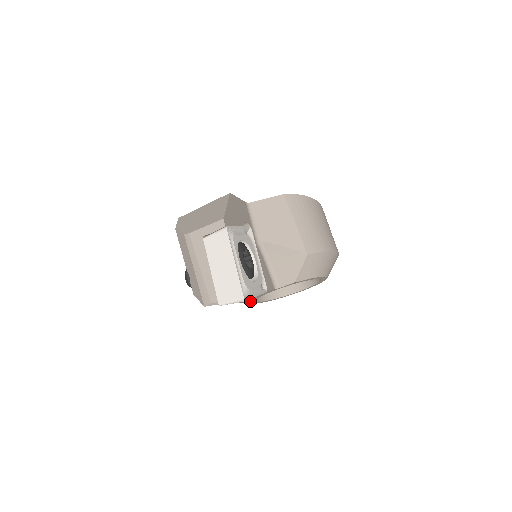
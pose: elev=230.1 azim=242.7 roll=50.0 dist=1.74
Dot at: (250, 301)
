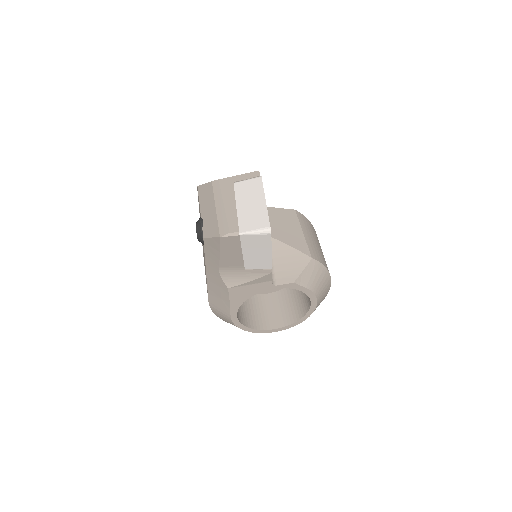
Dot at: (235, 304)
